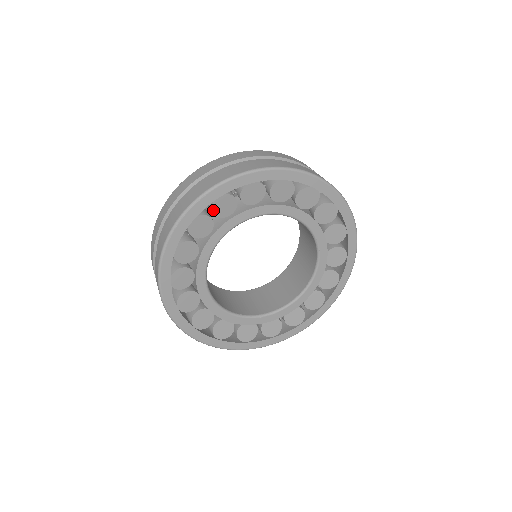
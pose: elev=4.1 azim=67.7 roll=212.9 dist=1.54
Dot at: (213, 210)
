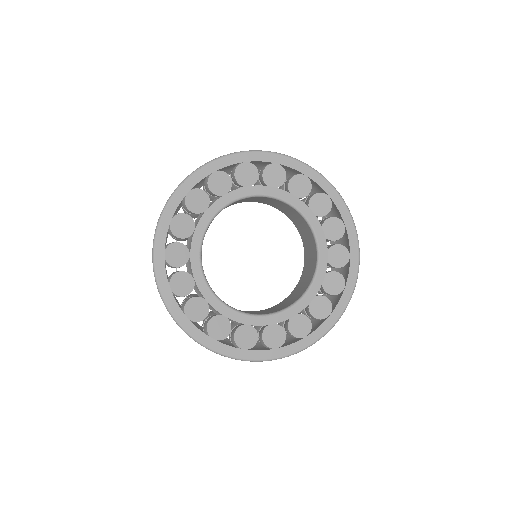
Dot at: (209, 185)
